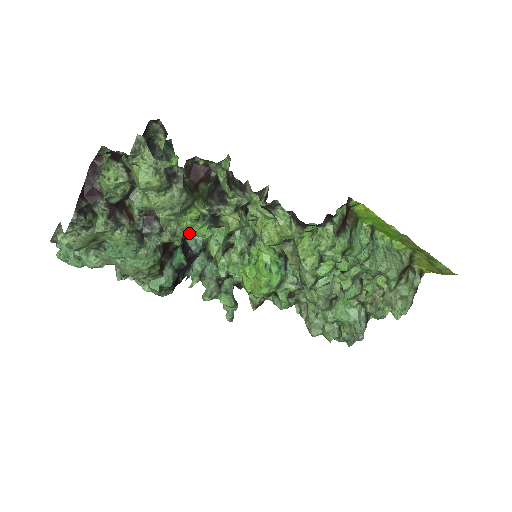
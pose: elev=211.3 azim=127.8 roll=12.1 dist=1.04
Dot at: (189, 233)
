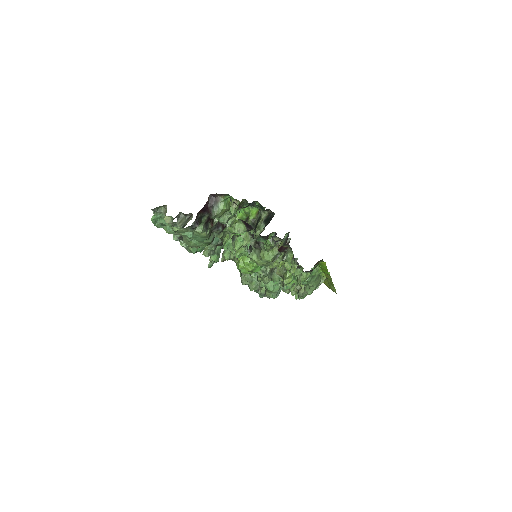
Dot at: (253, 262)
